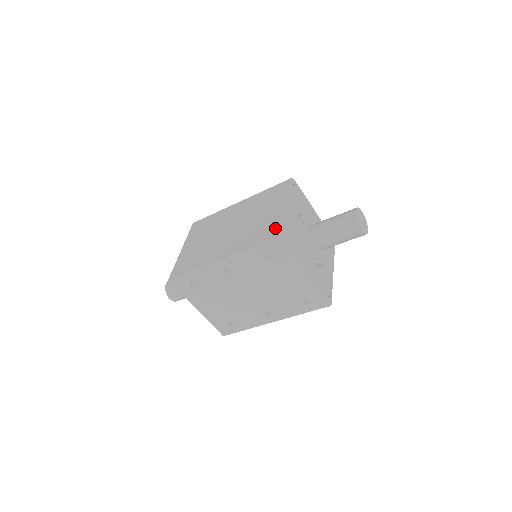
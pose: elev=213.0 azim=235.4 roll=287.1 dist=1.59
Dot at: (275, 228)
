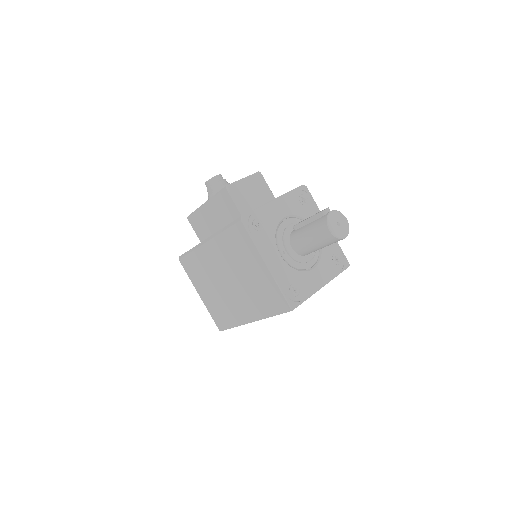
Dot at: (278, 298)
